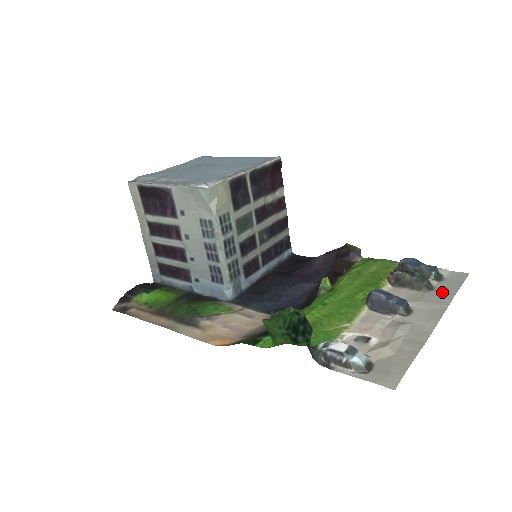
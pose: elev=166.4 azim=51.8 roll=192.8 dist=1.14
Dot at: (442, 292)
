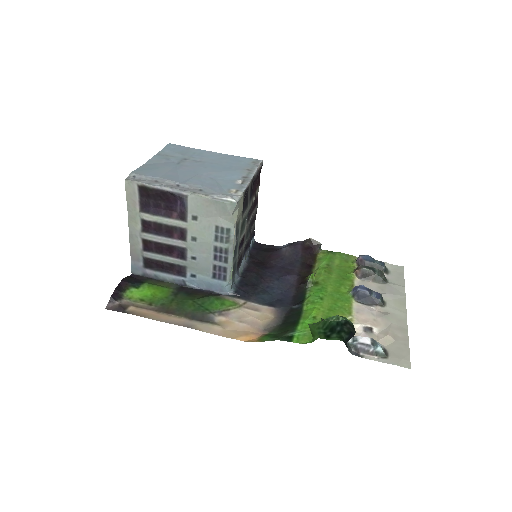
Dot at: (395, 284)
